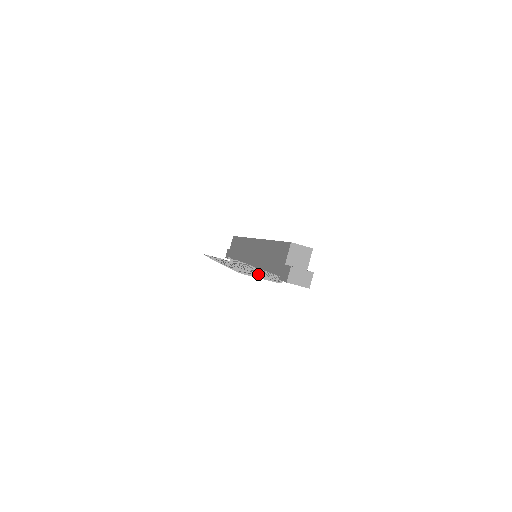
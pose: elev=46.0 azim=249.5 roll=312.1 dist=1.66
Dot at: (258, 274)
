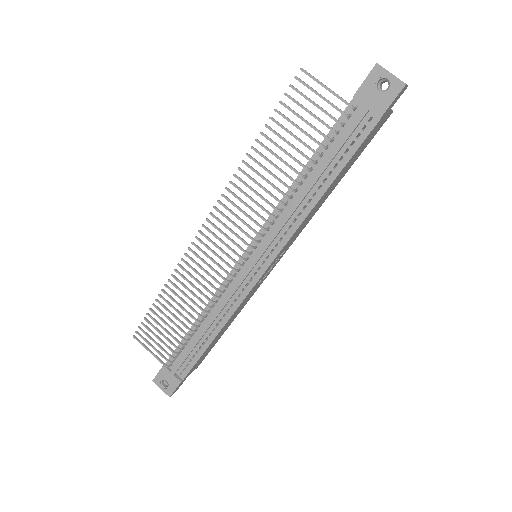
Dot at: (299, 151)
